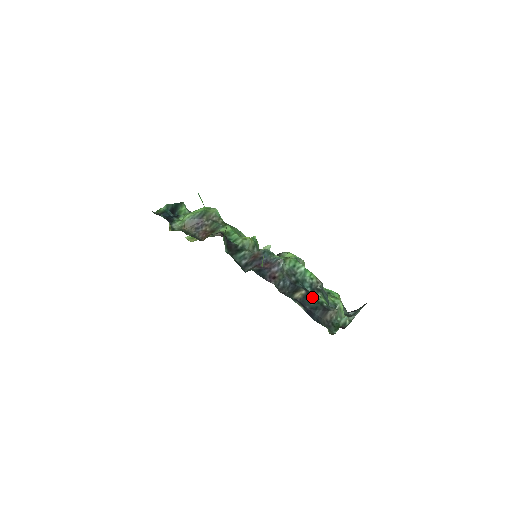
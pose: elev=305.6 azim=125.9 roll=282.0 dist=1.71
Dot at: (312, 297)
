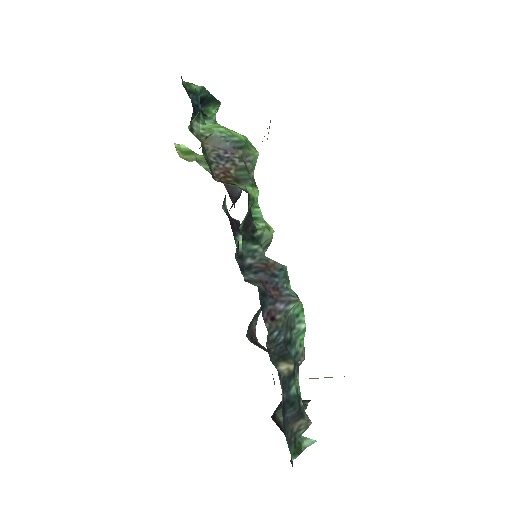
Dot at: (295, 381)
